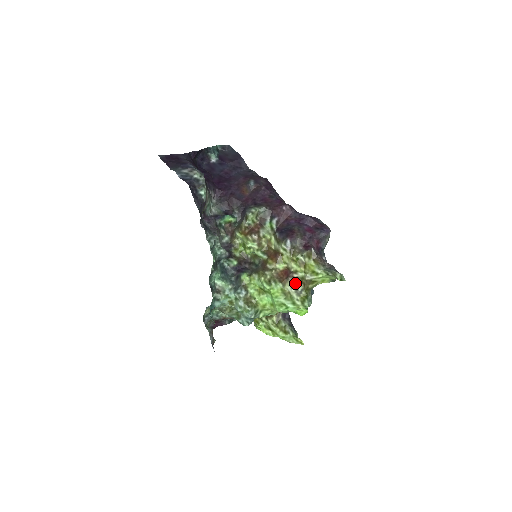
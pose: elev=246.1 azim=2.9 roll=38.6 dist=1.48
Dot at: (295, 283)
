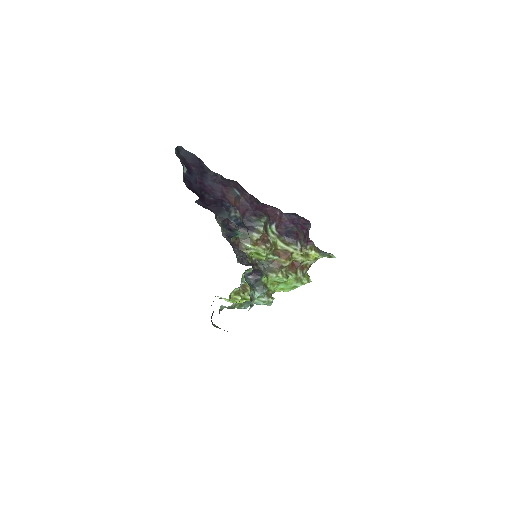
Dot at: (302, 269)
